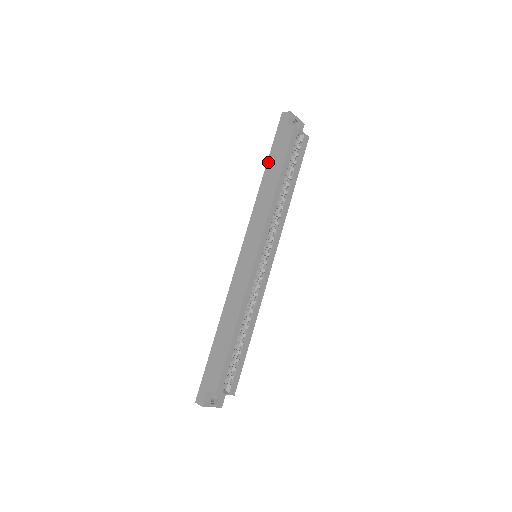
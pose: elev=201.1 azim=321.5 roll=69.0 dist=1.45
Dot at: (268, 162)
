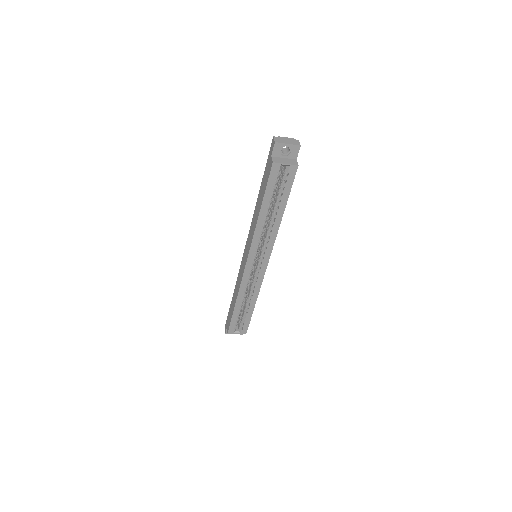
Dot at: (261, 185)
